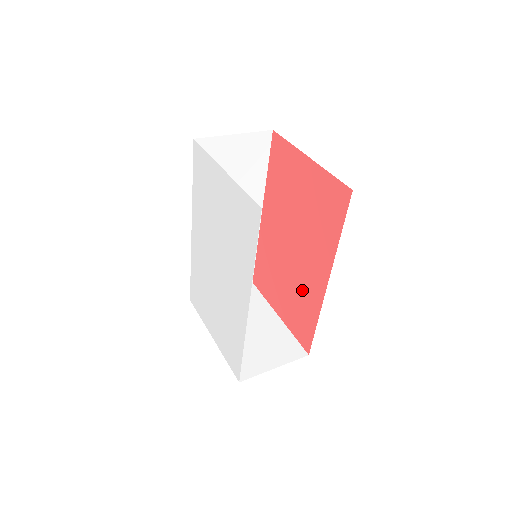
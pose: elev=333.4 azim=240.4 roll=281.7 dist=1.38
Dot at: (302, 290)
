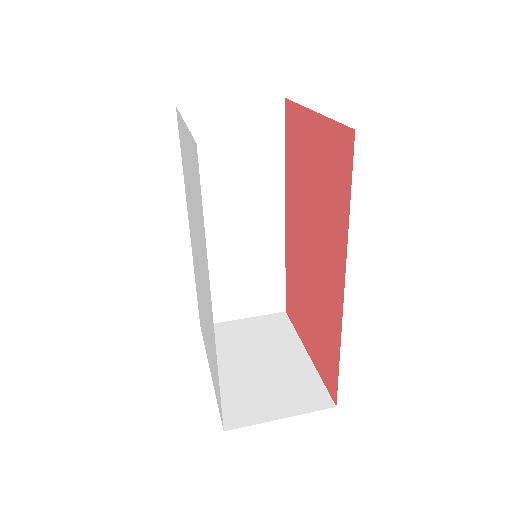
Dot at: (323, 308)
